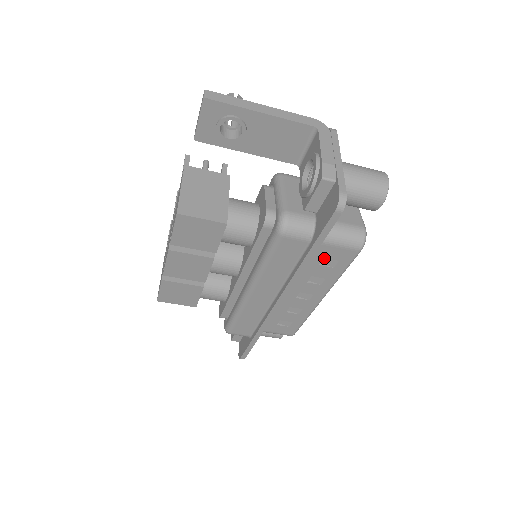
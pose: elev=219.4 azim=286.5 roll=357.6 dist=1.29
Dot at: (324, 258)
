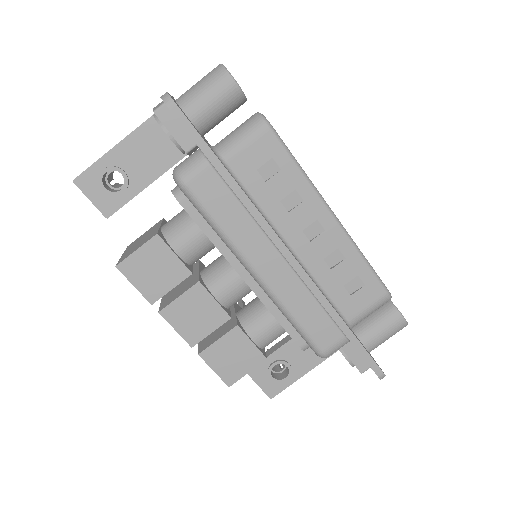
Dot at: (261, 172)
